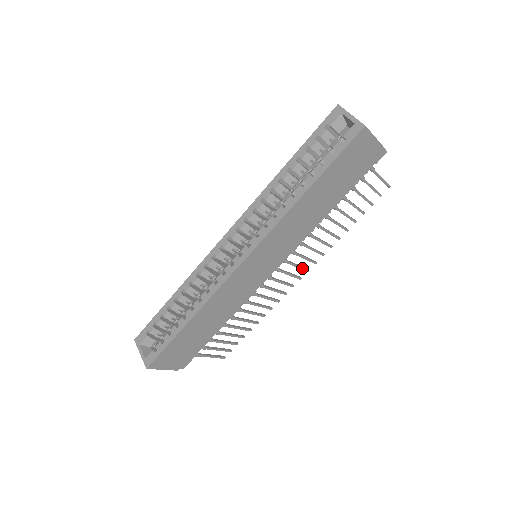
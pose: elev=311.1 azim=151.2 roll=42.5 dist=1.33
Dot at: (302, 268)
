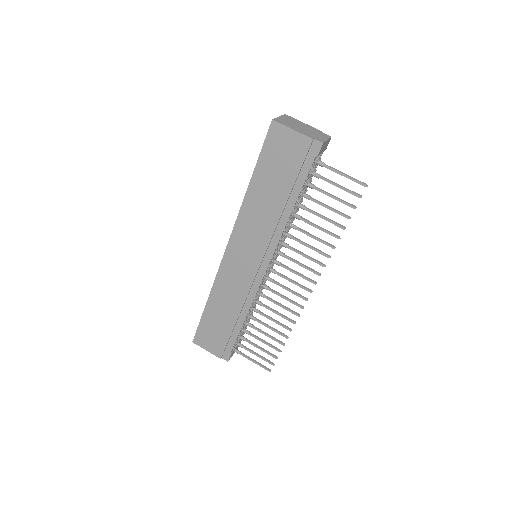
Dot at: (304, 277)
